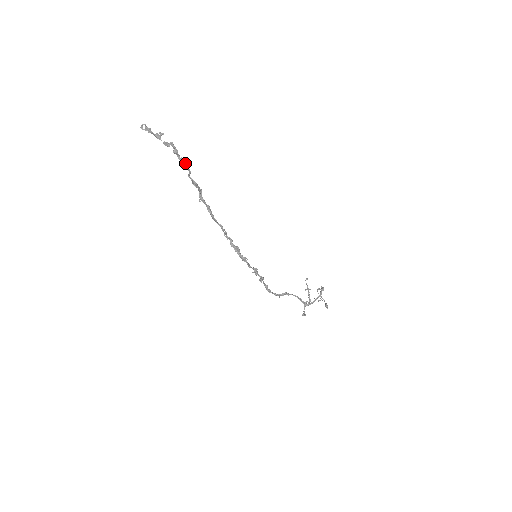
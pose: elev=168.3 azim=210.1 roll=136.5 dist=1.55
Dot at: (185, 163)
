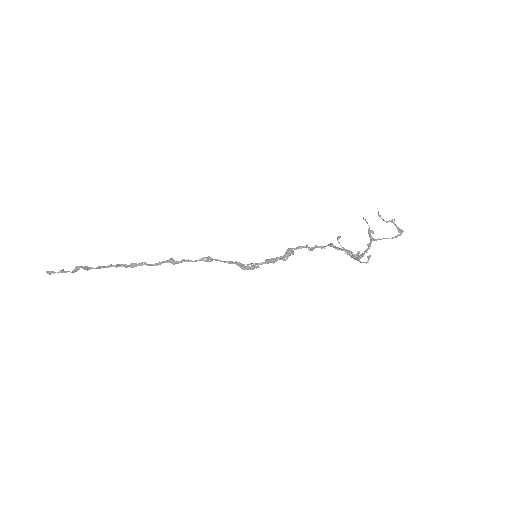
Dot at: (104, 267)
